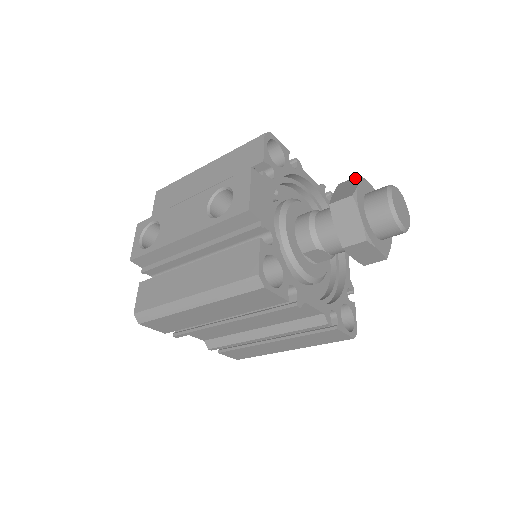
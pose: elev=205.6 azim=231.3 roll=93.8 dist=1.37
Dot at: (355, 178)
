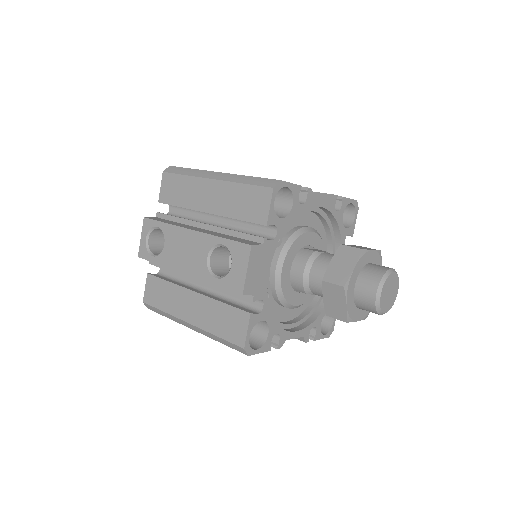
Dot at: (356, 251)
